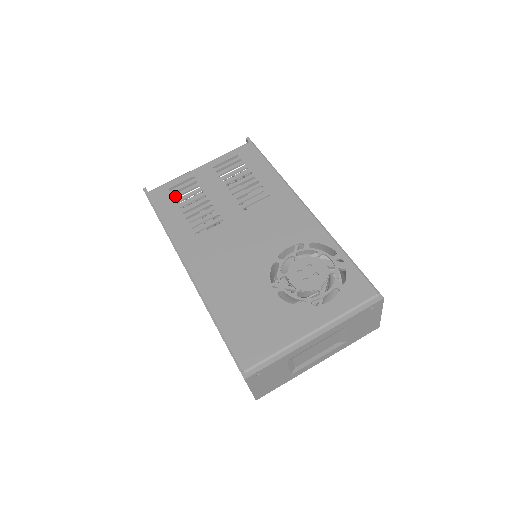
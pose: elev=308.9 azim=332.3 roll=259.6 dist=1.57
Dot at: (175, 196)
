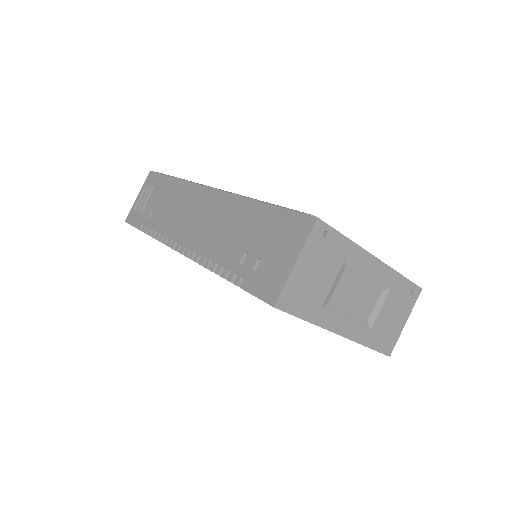
Dot at: occluded
